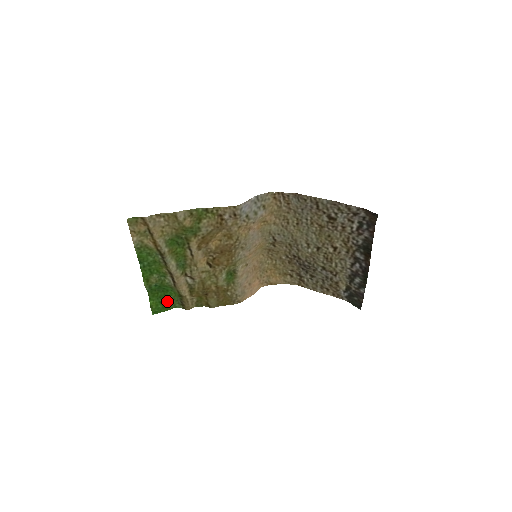
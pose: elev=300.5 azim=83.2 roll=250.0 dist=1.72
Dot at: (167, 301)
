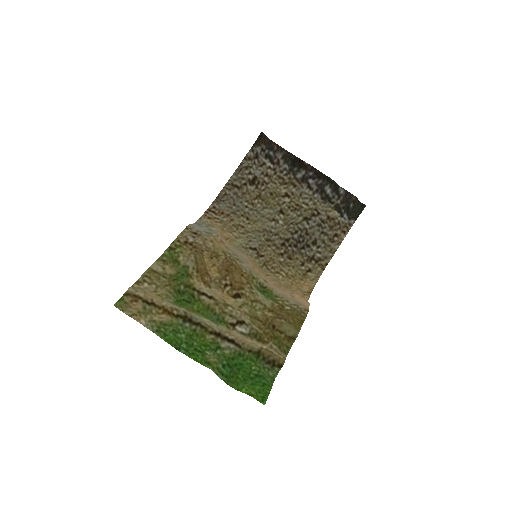
Dot at: (257, 377)
